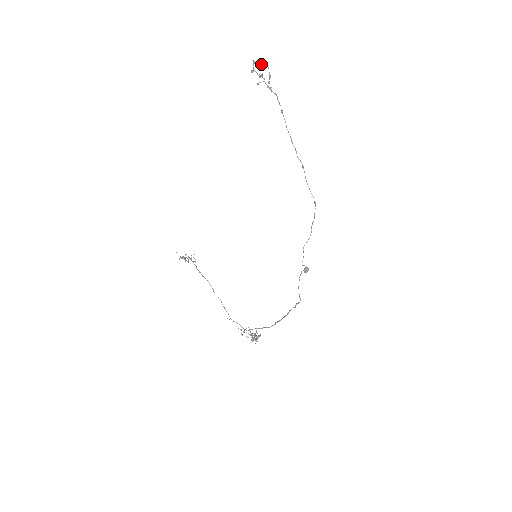
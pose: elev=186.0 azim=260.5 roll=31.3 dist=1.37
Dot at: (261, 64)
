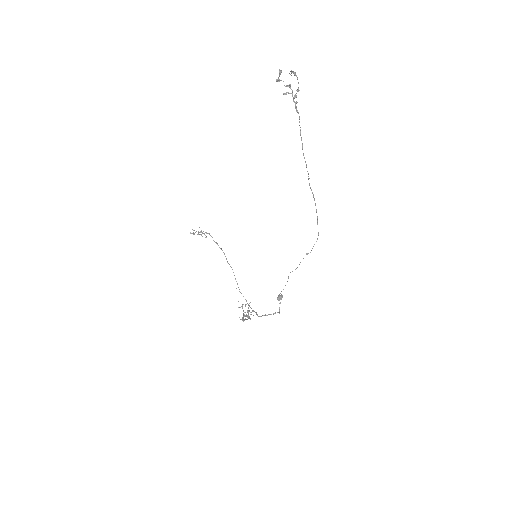
Dot at: (291, 73)
